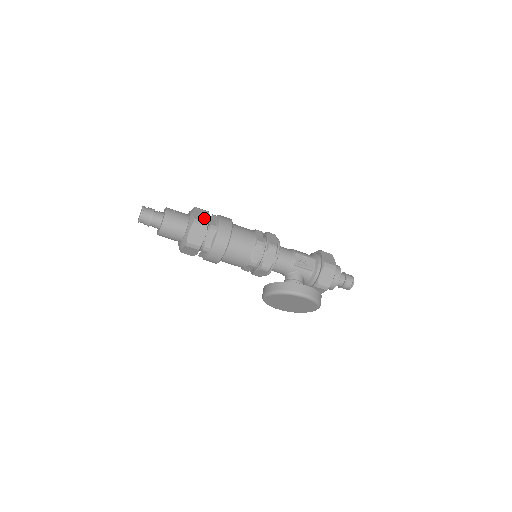
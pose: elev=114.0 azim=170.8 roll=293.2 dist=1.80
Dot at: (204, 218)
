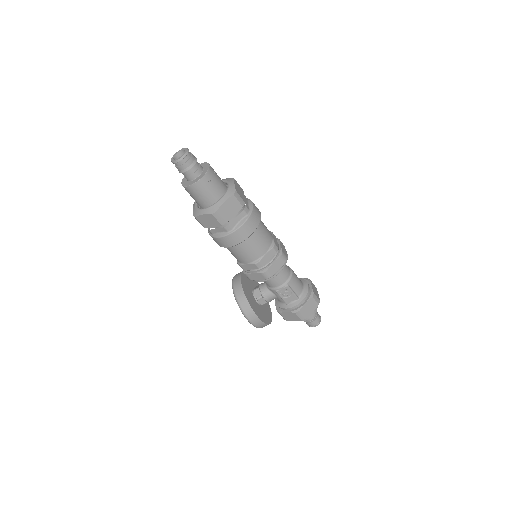
Dot at: (228, 214)
